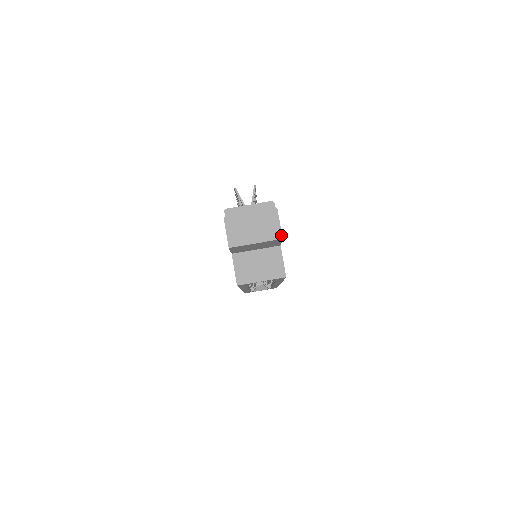
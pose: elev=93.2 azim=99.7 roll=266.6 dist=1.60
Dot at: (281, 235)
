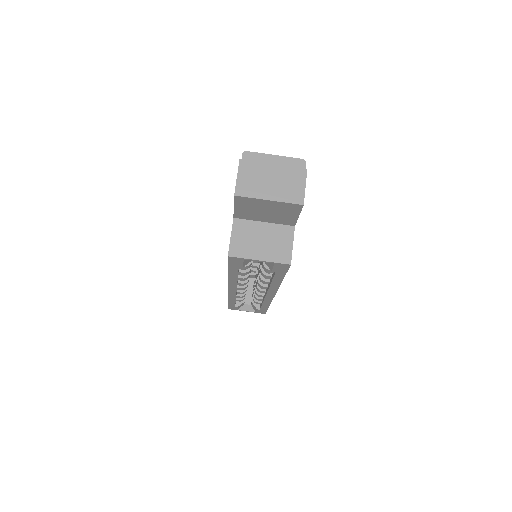
Dot at: (303, 200)
